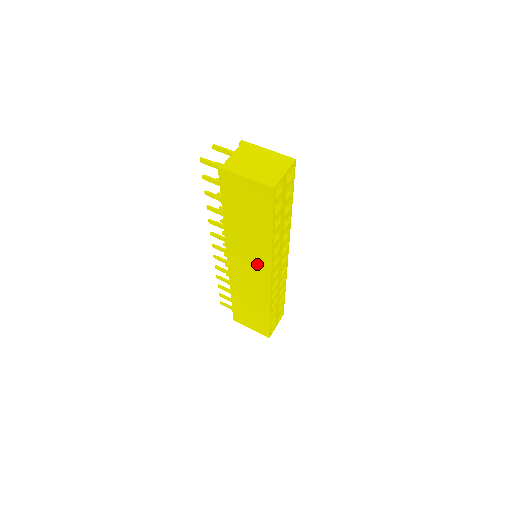
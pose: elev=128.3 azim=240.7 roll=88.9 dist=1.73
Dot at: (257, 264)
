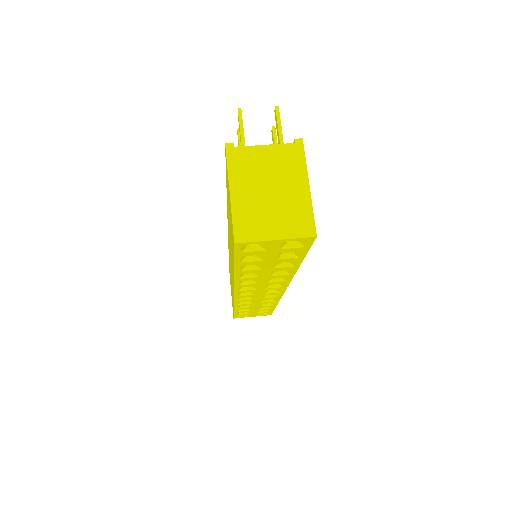
Dot at: occluded
